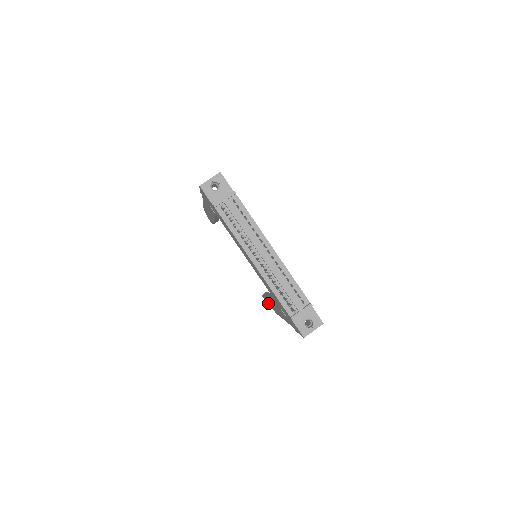
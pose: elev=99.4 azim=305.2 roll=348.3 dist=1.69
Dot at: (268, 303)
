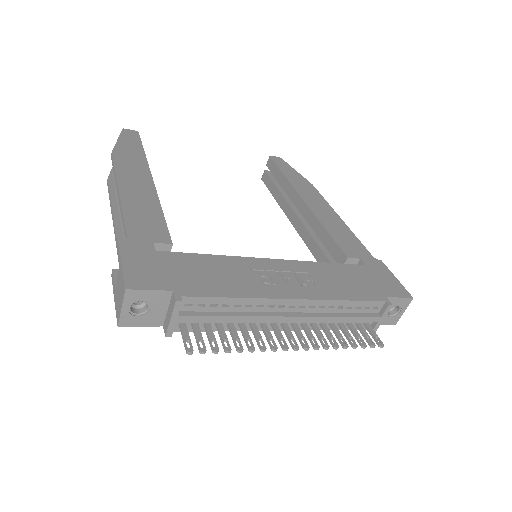
Dot at: occluded
